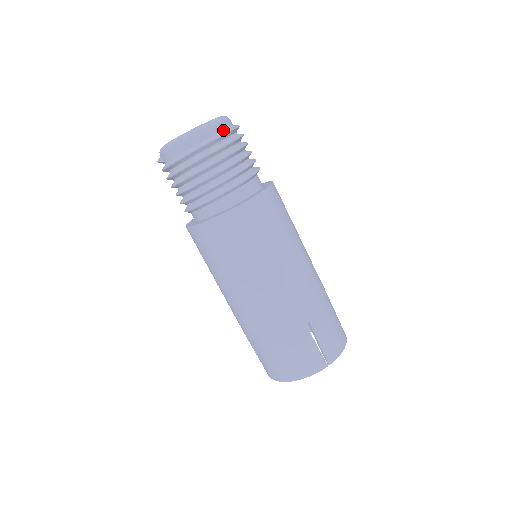
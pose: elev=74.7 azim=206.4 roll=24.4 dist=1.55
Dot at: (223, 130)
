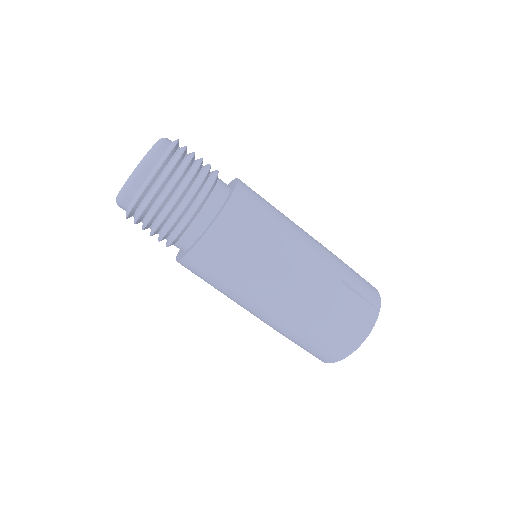
Dot at: (136, 194)
